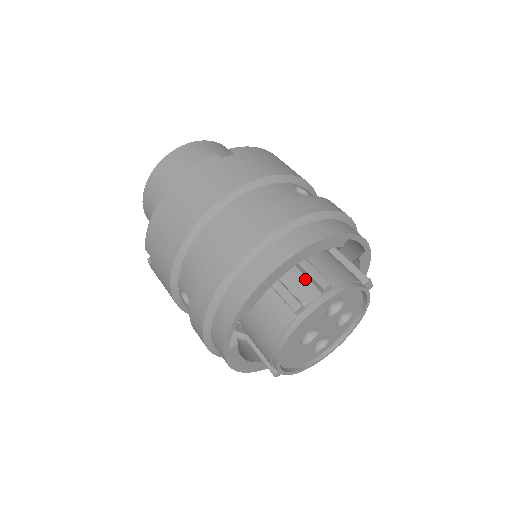
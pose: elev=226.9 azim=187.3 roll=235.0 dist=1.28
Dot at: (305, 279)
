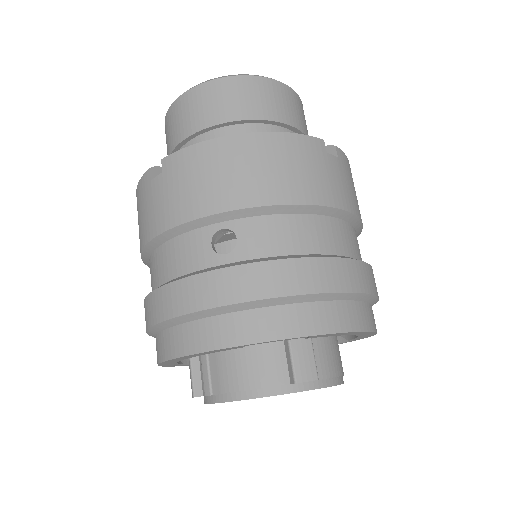
Dot at: occluded
